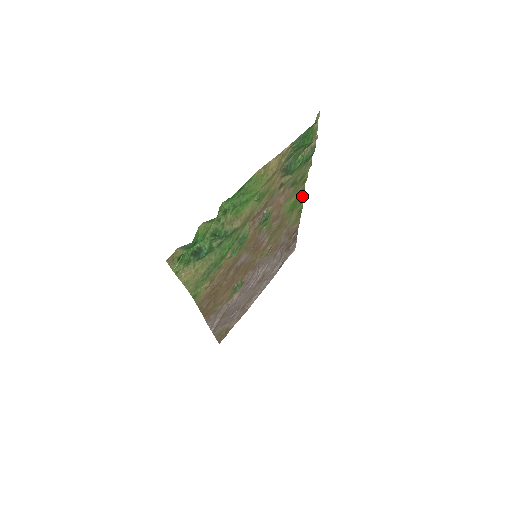
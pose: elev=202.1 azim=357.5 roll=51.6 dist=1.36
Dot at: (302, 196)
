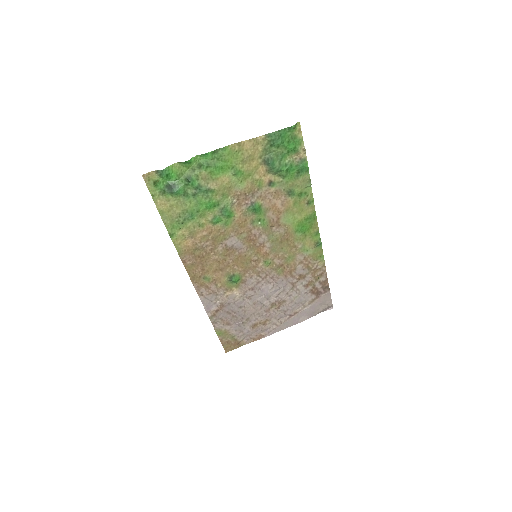
Dot at: (315, 224)
